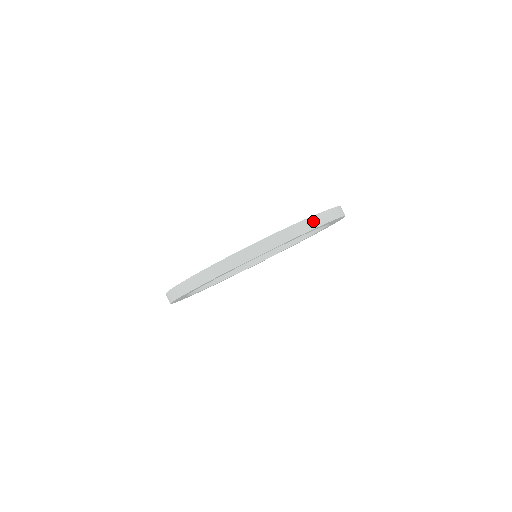
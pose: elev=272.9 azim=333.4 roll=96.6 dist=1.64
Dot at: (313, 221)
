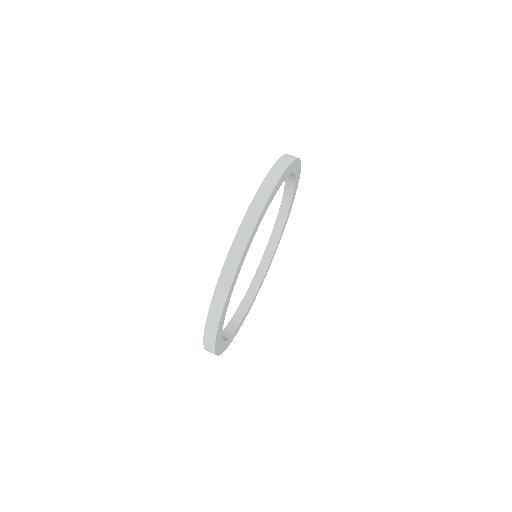
Dot at: (282, 162)
